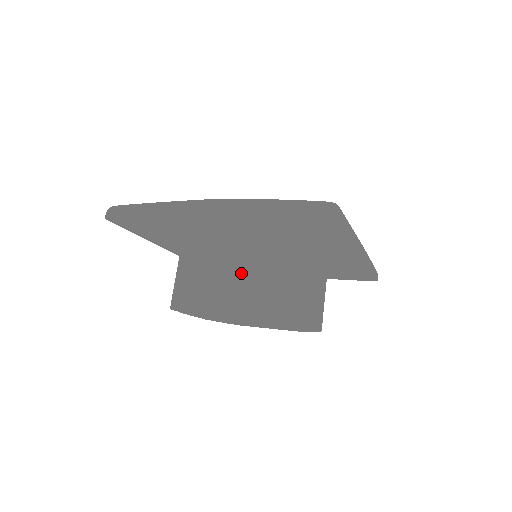
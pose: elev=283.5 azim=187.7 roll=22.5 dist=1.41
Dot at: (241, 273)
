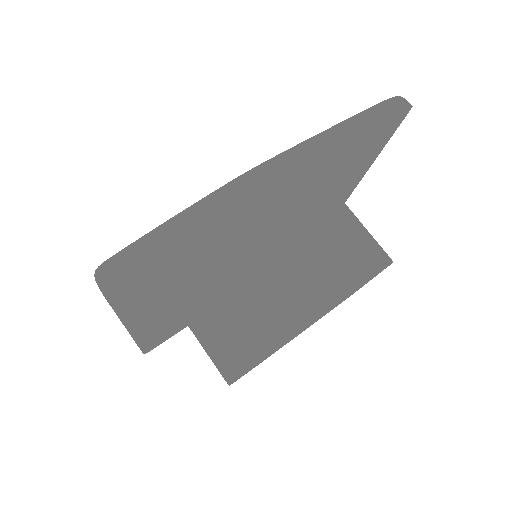
Dot at: (207, 338)
